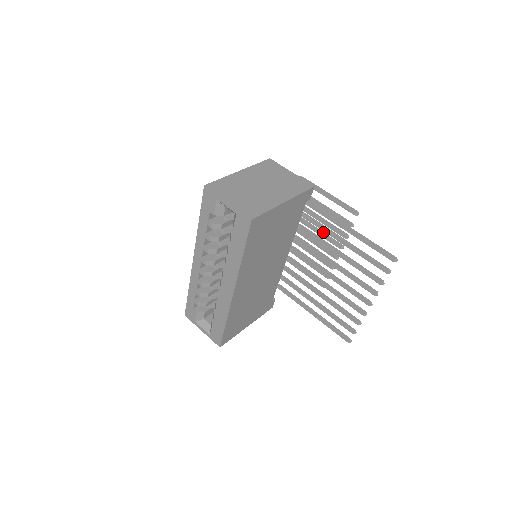
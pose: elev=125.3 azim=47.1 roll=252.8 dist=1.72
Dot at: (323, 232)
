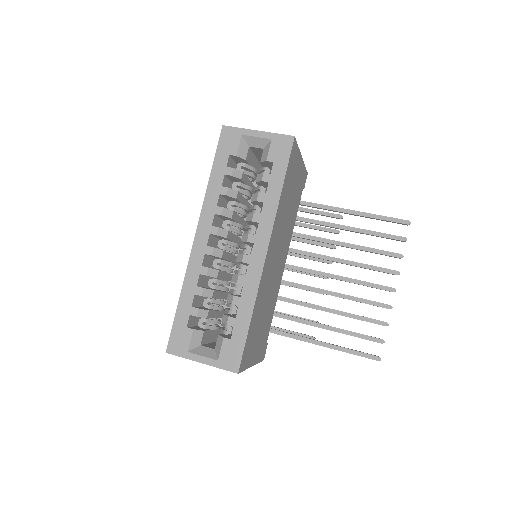
Dot at: occluded
